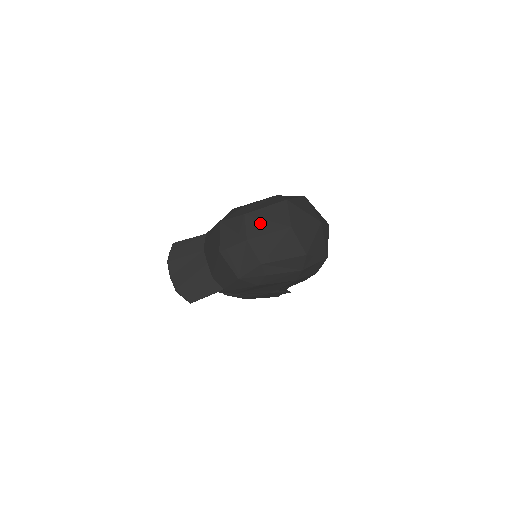
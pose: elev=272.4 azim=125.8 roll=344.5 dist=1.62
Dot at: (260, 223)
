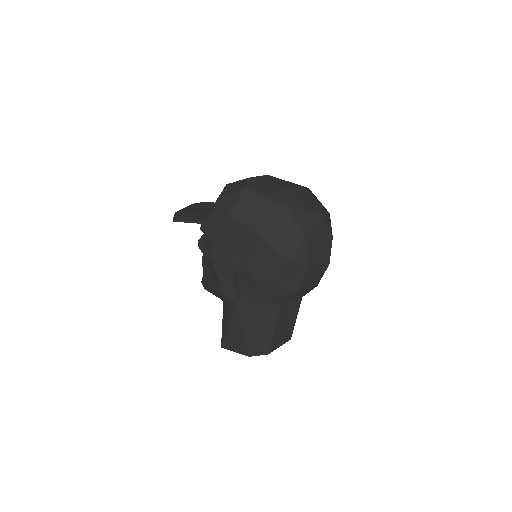
Dot at: (272, 179)
